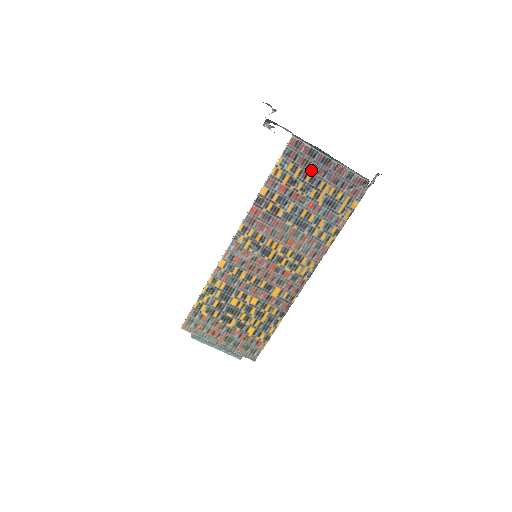
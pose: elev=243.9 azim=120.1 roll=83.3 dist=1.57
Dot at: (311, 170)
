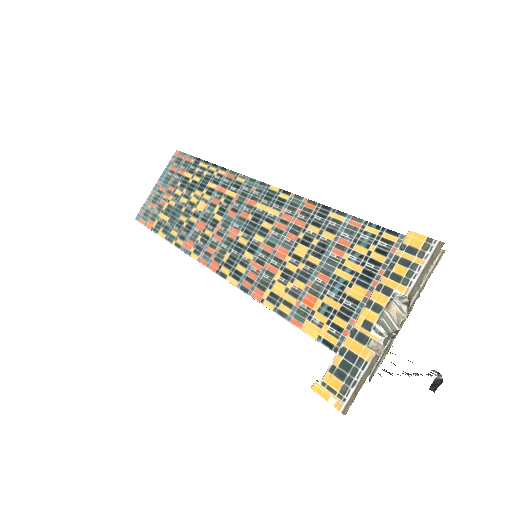
Dot at: occluded
